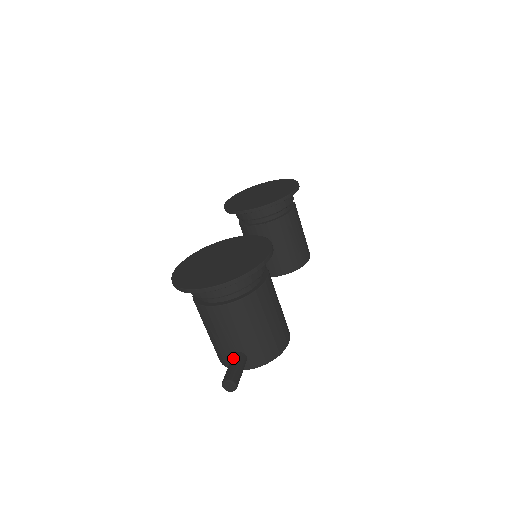
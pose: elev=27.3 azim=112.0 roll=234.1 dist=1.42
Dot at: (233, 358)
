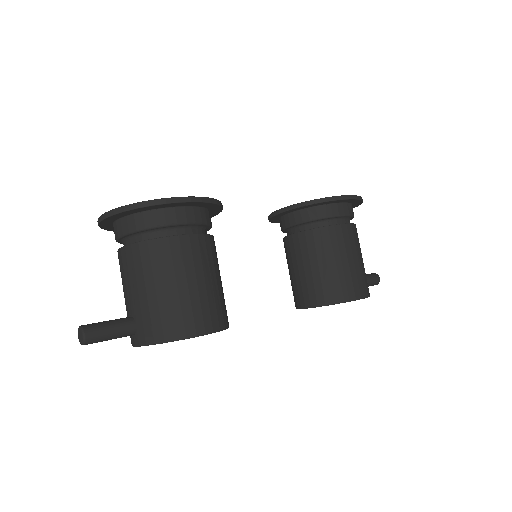
Dot at: occluded
